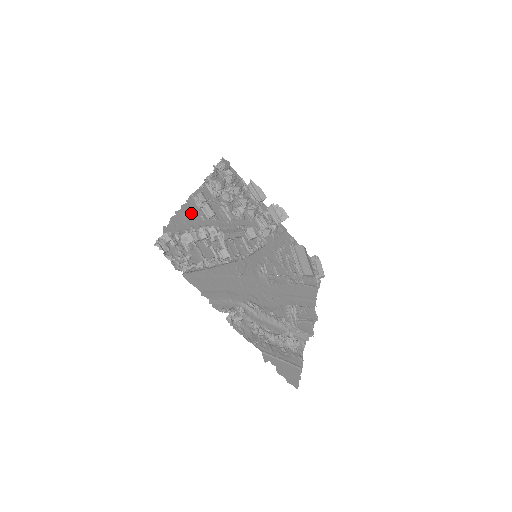
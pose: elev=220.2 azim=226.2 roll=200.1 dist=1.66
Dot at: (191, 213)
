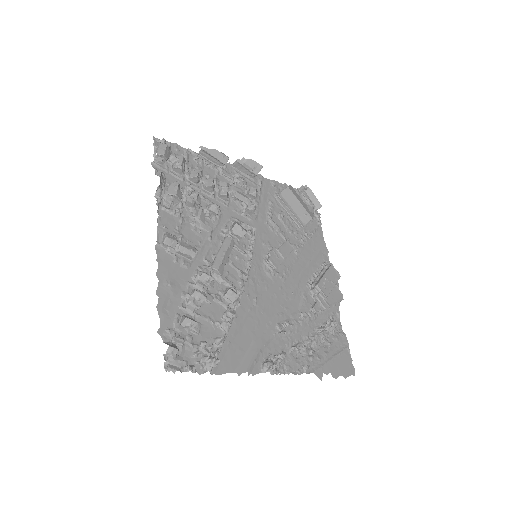
Dot at: (171, 274)
